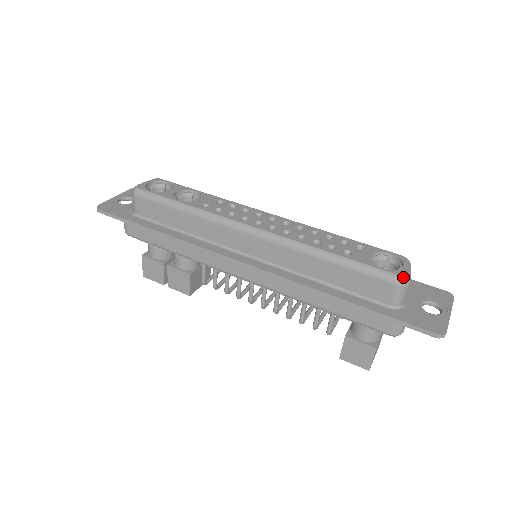
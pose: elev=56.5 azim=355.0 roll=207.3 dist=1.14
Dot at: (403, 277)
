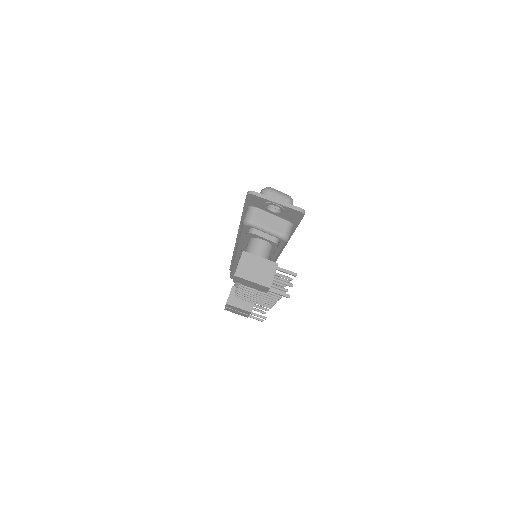
Dot at: (267, 187)
